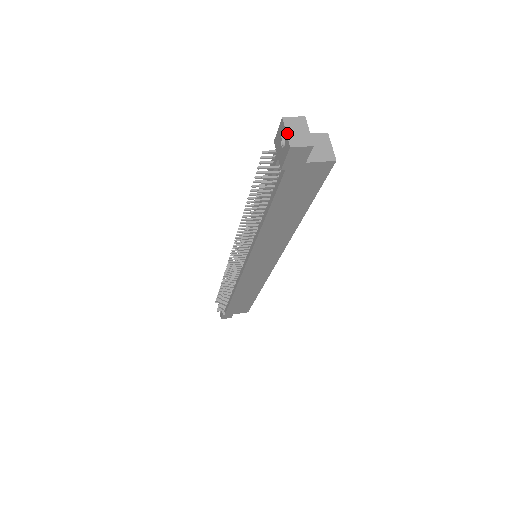
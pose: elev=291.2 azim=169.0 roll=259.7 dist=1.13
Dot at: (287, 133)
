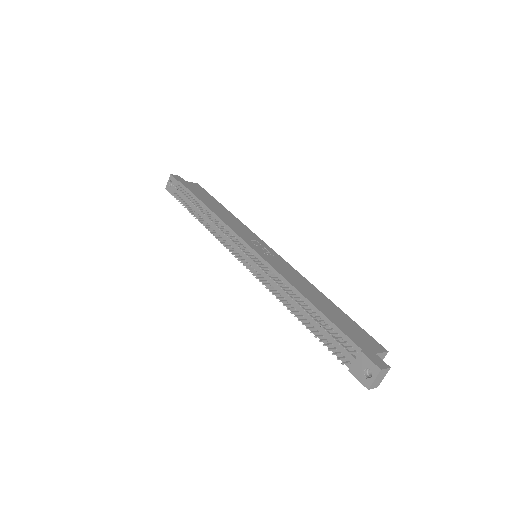
Dot at: (374, 381)
